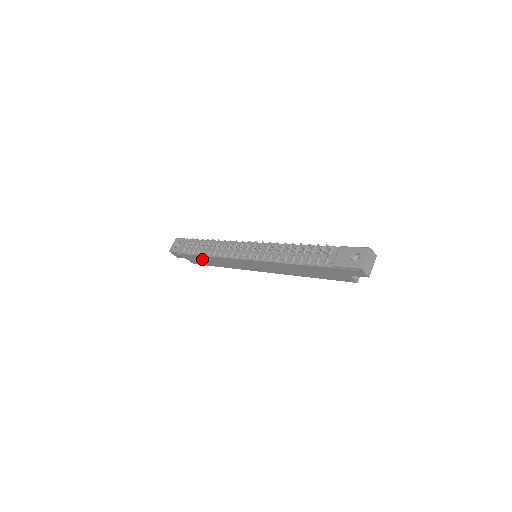
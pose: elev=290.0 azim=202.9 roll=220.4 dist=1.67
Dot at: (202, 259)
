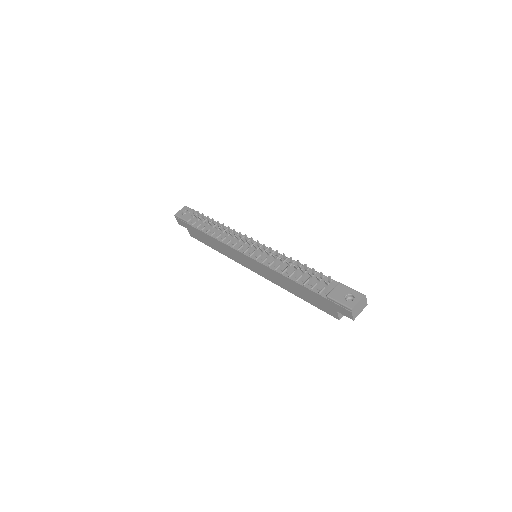
Dot at: (203, 236)
